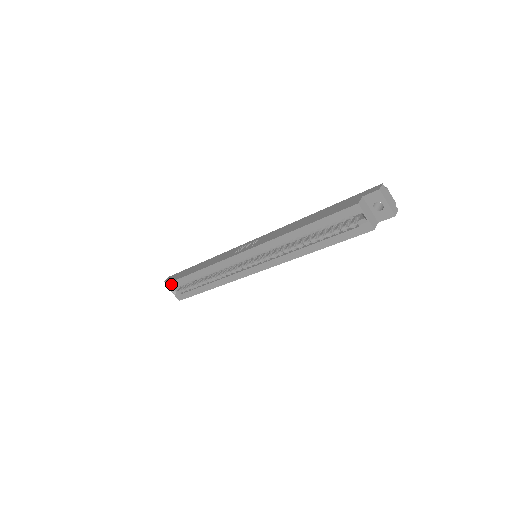
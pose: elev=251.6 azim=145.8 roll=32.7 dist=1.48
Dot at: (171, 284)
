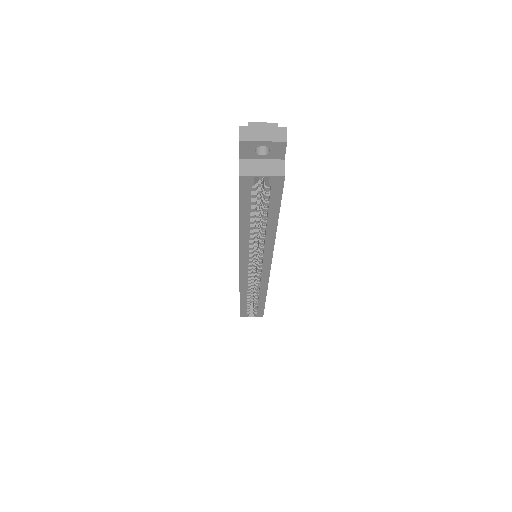
Dot at: (242, 315)
